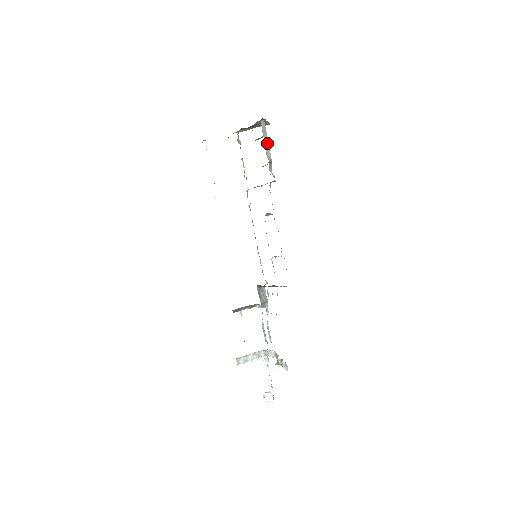
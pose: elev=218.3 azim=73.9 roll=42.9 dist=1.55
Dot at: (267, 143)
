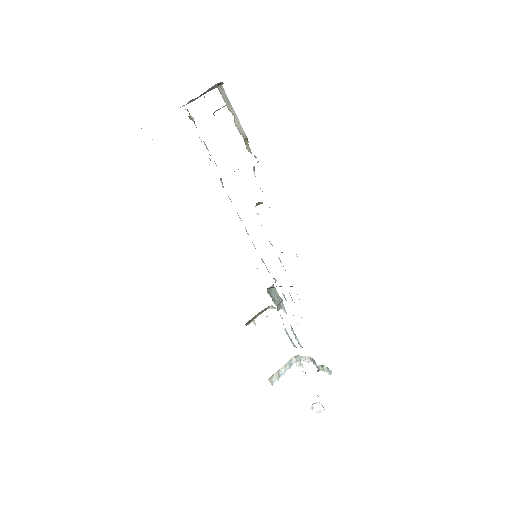
Dot at: (234, 115)
